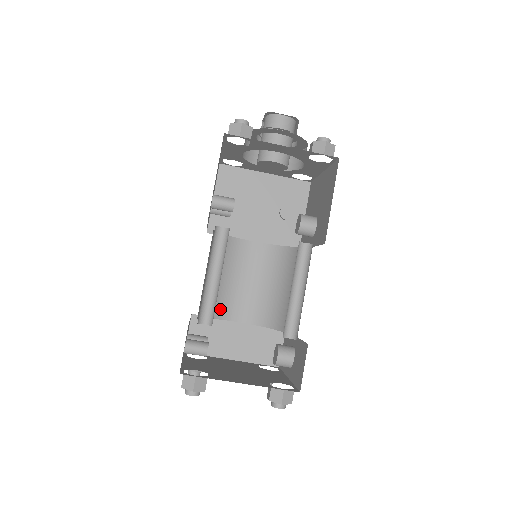
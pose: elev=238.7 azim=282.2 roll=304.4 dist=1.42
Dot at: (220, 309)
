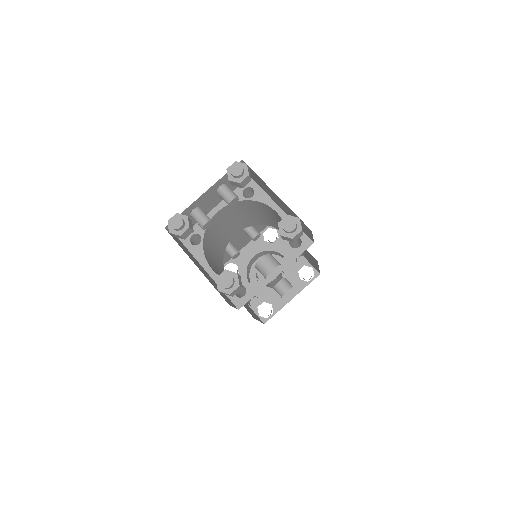
Dot at: (206, 252)
